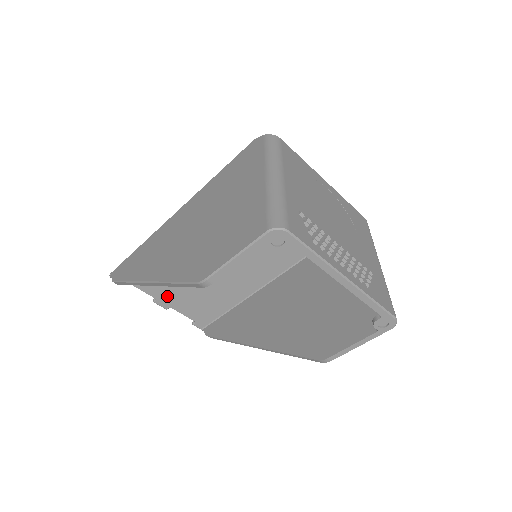
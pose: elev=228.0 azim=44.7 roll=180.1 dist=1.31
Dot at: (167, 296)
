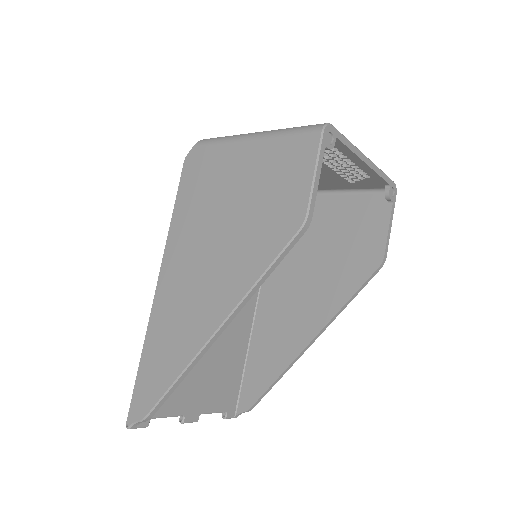
Dot at: (191, 401)
